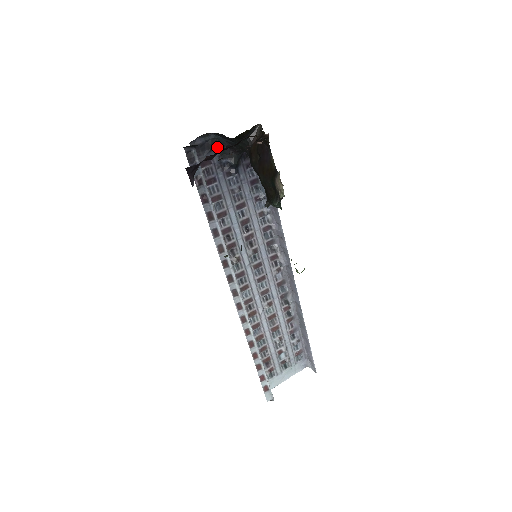
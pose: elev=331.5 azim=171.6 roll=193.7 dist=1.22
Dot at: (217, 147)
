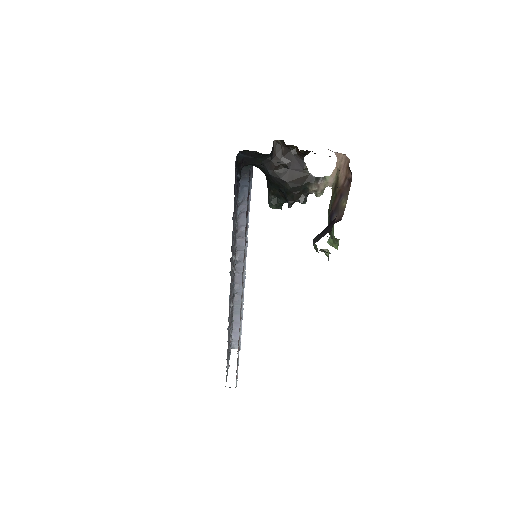
Dot at: (237, 164)
